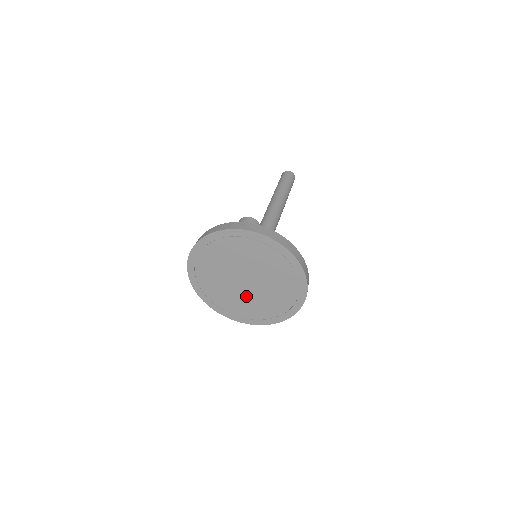
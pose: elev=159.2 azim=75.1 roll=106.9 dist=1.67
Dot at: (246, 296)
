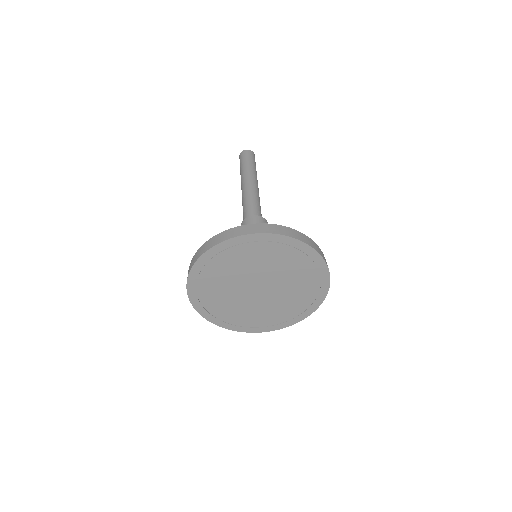
Dot at: (258, 304)
